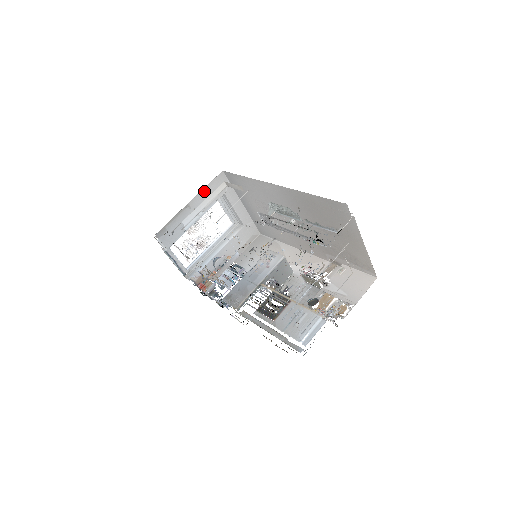
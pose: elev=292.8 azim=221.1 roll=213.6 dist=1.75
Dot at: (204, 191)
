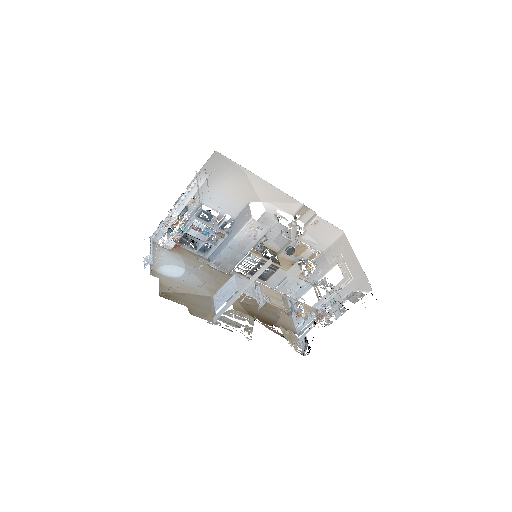
Dot at: occluded
